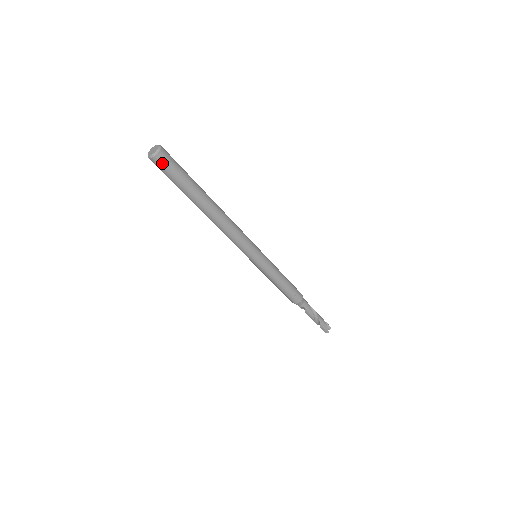
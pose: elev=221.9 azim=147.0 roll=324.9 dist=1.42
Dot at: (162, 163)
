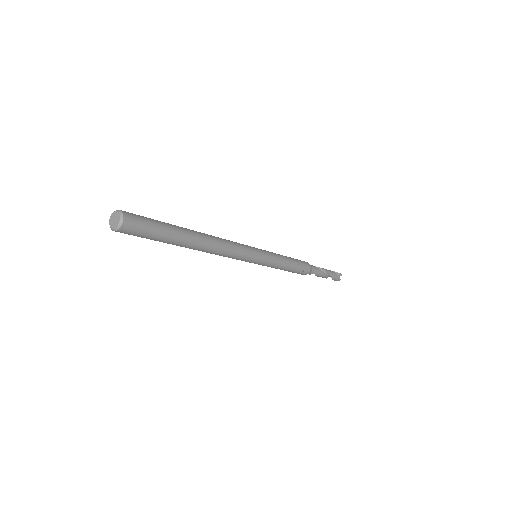
Dot at: (131, 230)
